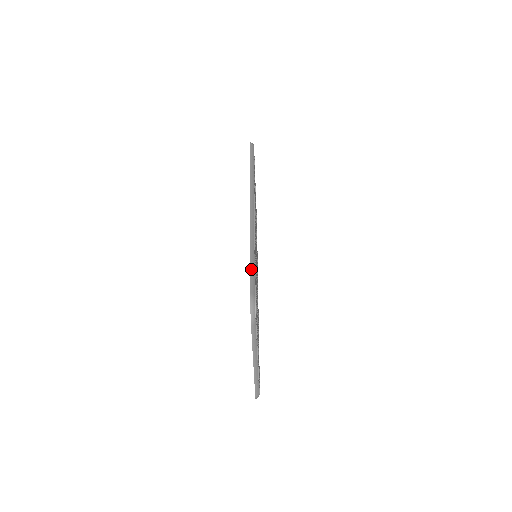
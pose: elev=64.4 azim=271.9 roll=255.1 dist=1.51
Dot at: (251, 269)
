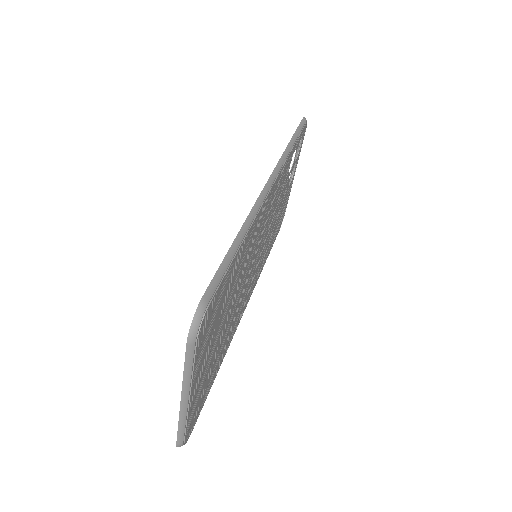
Dot at: (223, 263)
